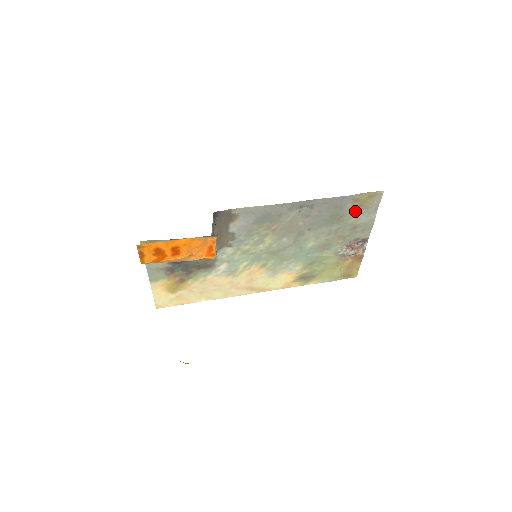
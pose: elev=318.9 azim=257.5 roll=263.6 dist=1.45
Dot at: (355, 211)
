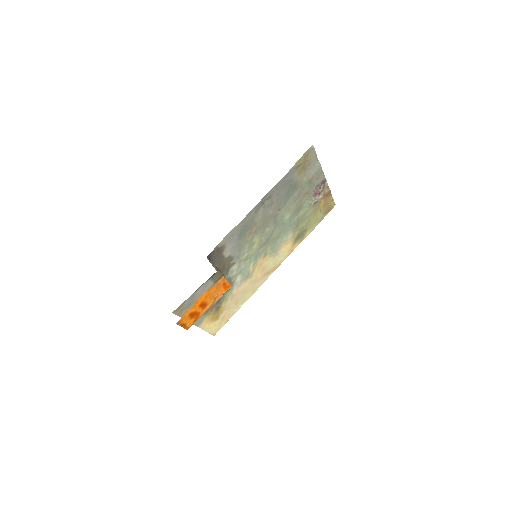
Dot at: (302, 173)
